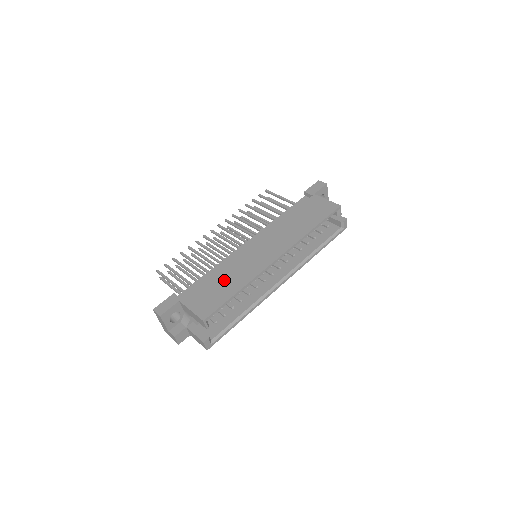
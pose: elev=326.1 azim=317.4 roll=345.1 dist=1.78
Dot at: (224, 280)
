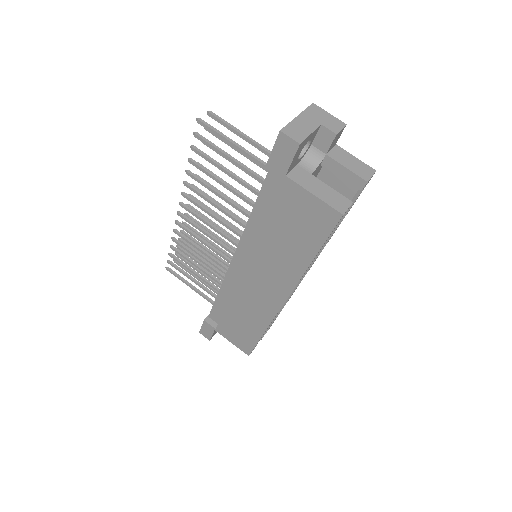
Dot at: (241, 318)
